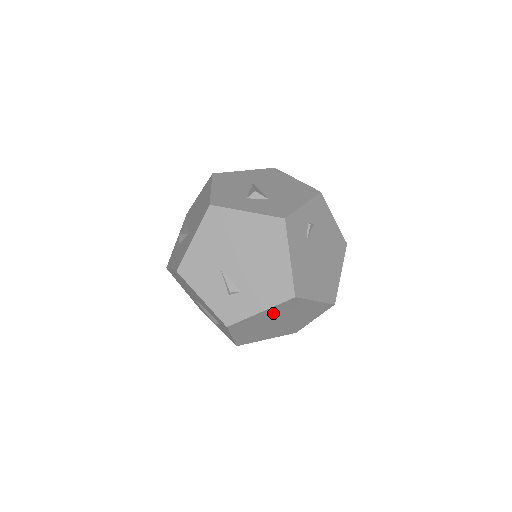
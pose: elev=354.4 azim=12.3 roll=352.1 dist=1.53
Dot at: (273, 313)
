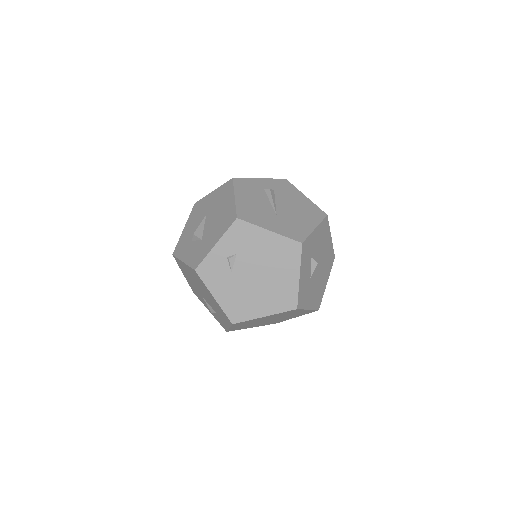
Dot at: (244, 324)
